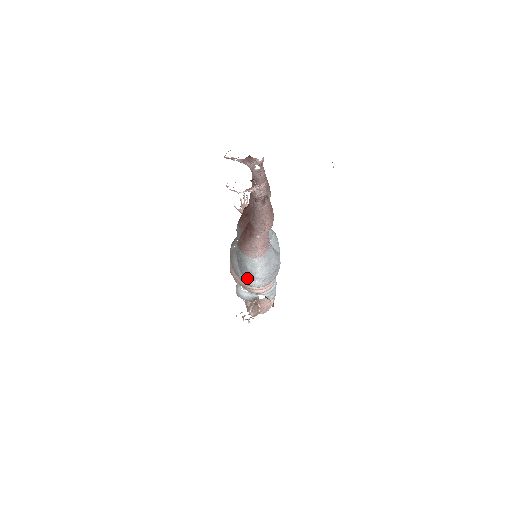
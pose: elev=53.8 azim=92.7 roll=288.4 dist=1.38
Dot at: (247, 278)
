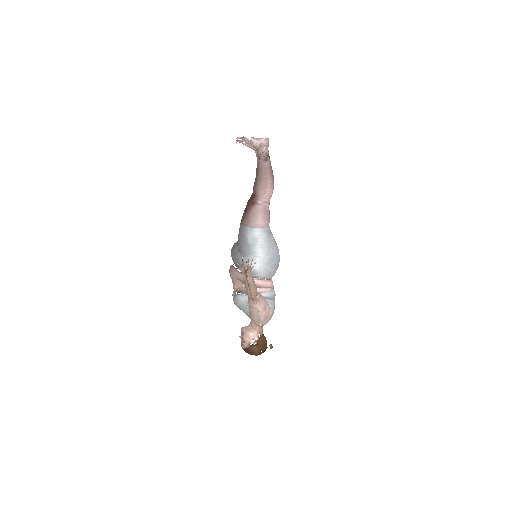
Dot at: (247, 257)
